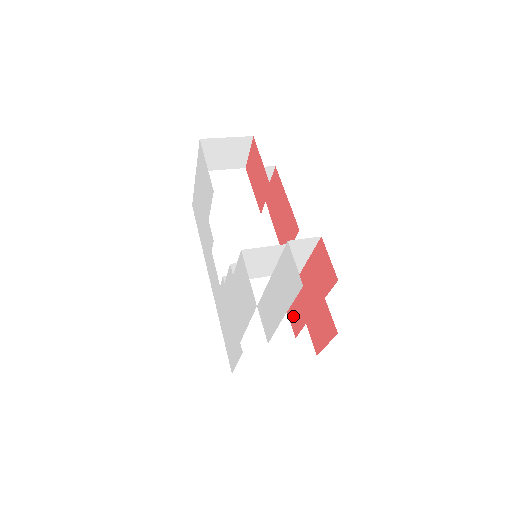
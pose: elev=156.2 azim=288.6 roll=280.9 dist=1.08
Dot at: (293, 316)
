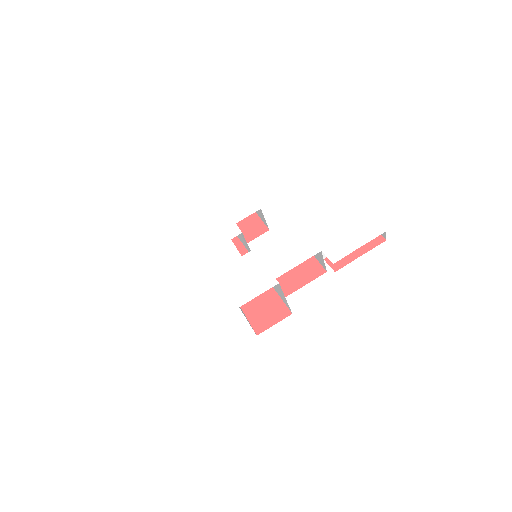
Dot at: (335, 263)
